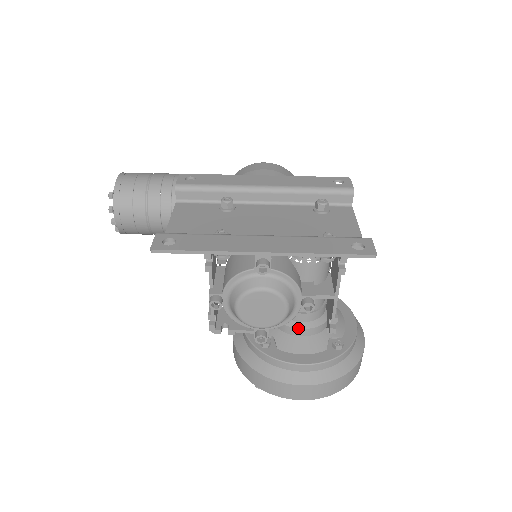
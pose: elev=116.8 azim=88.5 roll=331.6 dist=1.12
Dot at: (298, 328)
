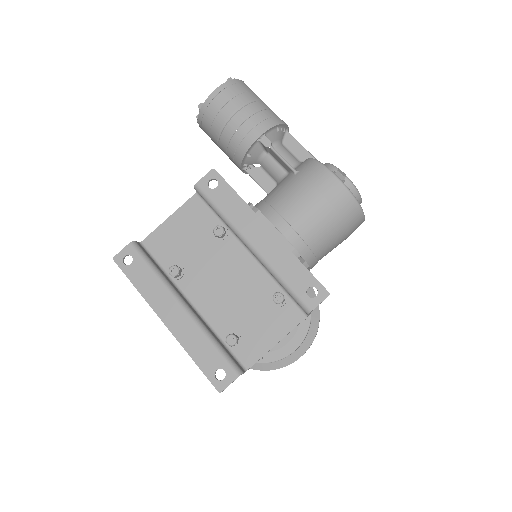
Dot at: occluded
